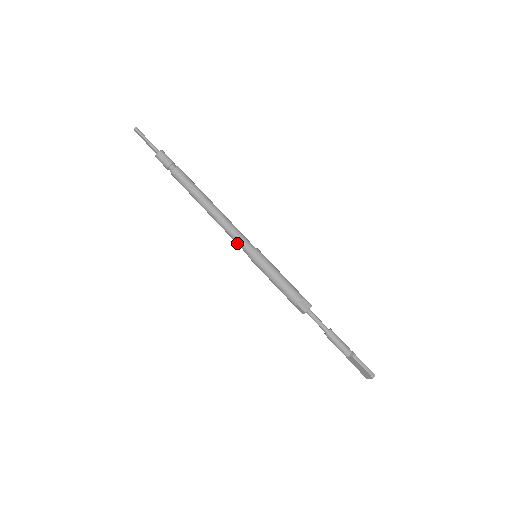
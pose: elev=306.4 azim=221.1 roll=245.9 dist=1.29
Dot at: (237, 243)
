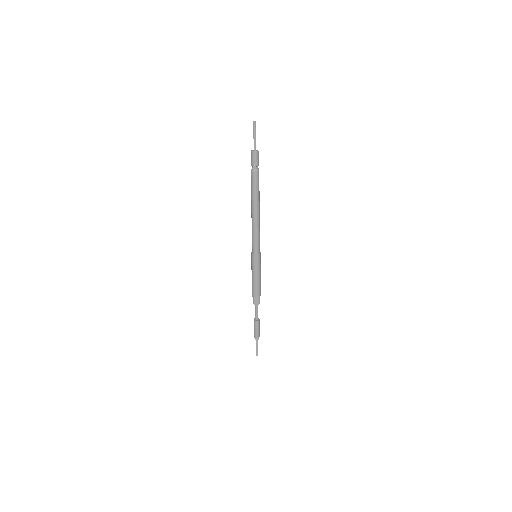
Dot at: (252, 241)
